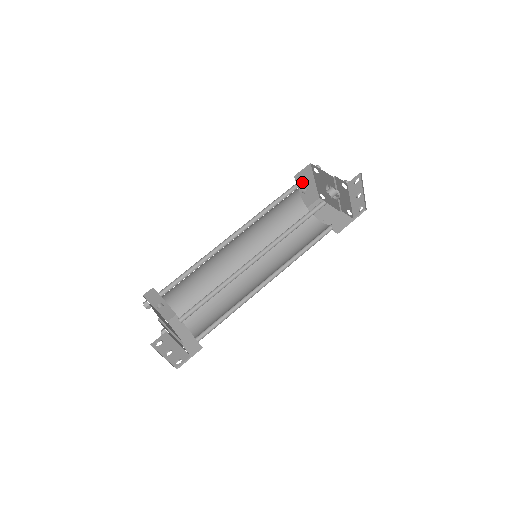
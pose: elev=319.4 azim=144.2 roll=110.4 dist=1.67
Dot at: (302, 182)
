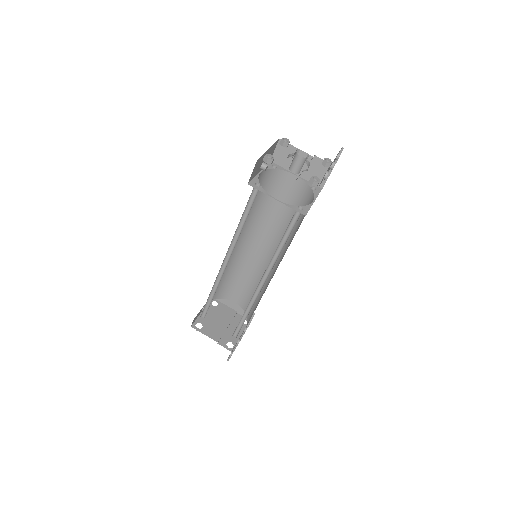
Dot at: (257, 169)
